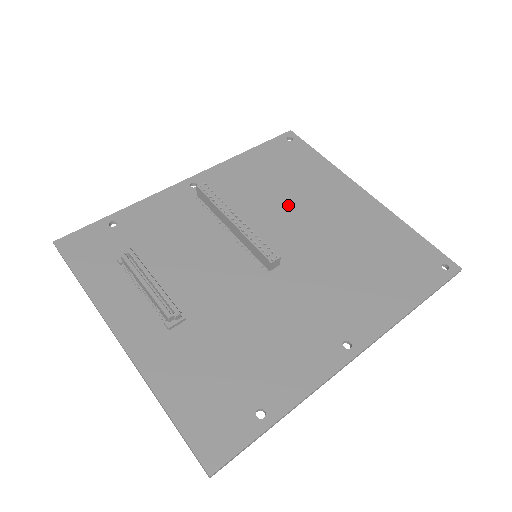
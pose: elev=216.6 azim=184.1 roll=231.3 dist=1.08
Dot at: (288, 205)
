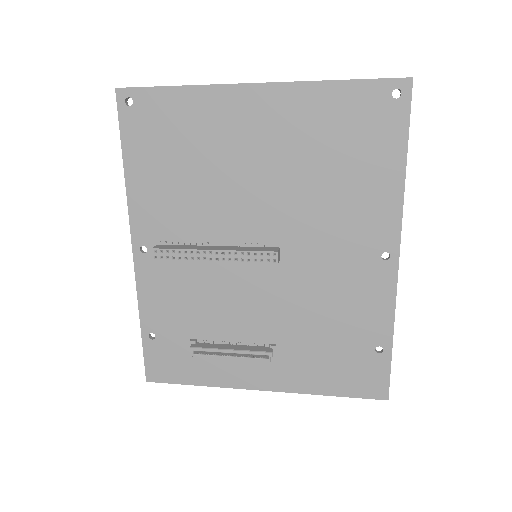
Dot at: (220, 184)
